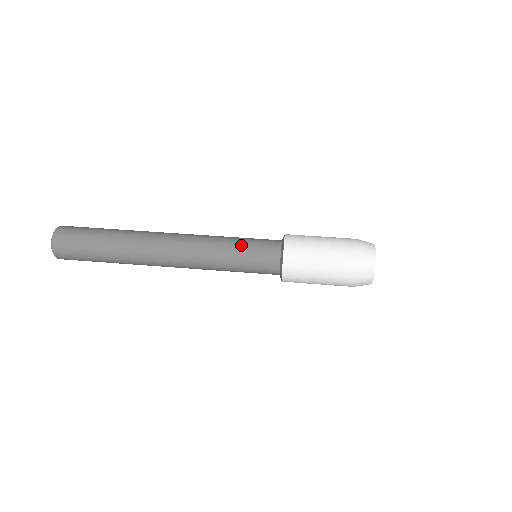
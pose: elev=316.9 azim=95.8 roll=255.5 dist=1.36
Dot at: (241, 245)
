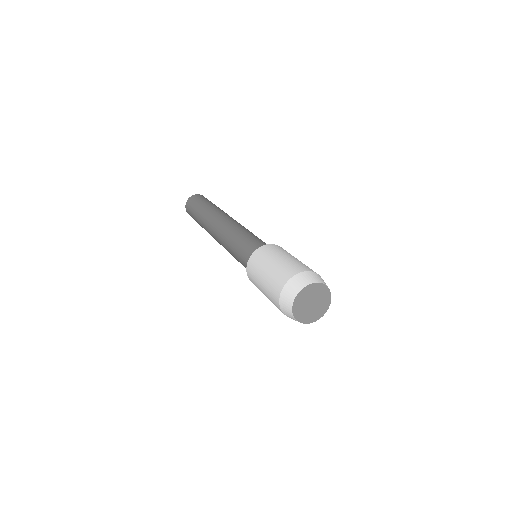
Dot at: (238, 247)
